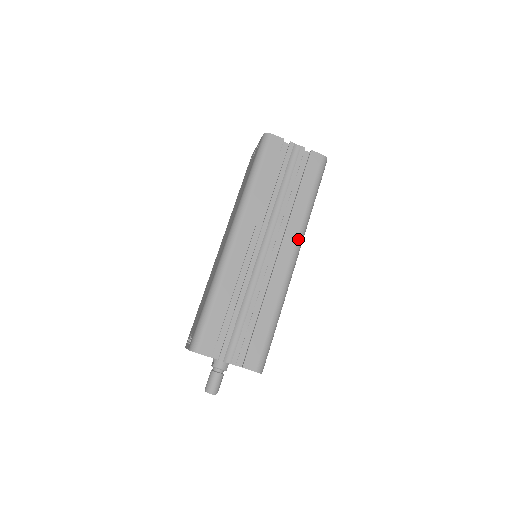
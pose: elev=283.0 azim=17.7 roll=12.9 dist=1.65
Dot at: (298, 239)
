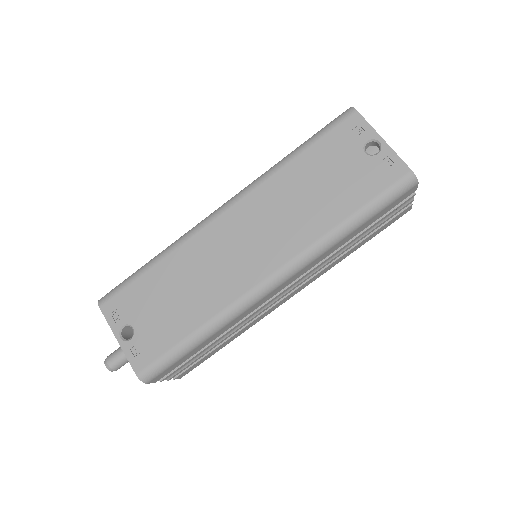
Dot at: occluded
